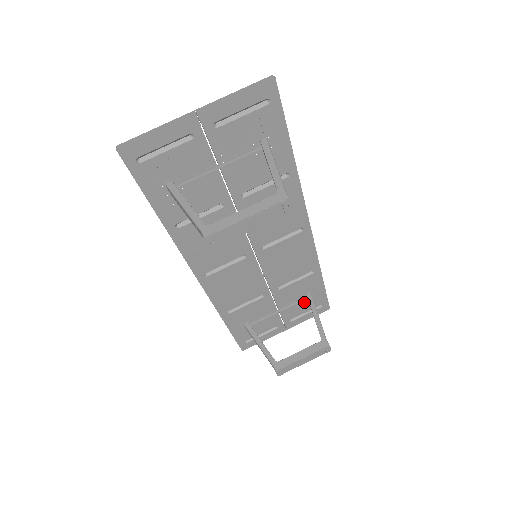
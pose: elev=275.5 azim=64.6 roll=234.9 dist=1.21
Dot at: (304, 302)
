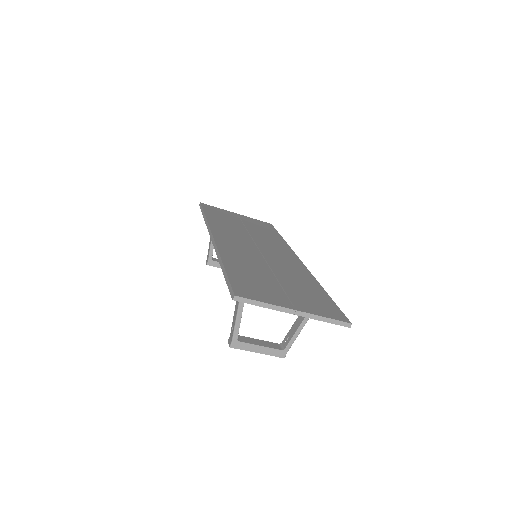
Dot at: occluded
